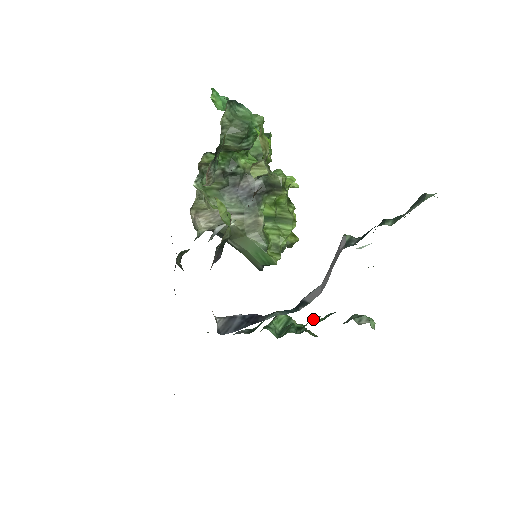
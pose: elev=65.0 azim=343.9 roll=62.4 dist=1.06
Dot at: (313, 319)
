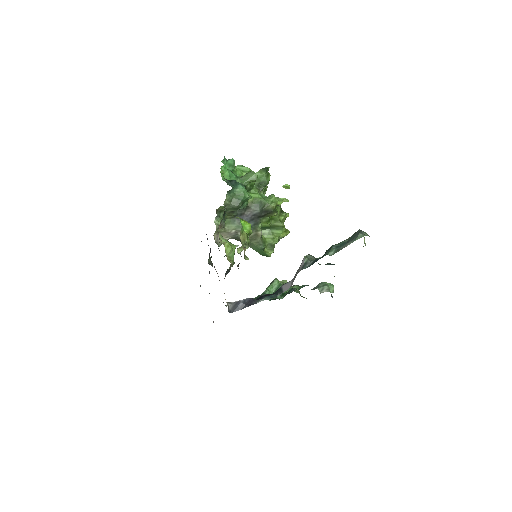
Dot at: (291, 292)
